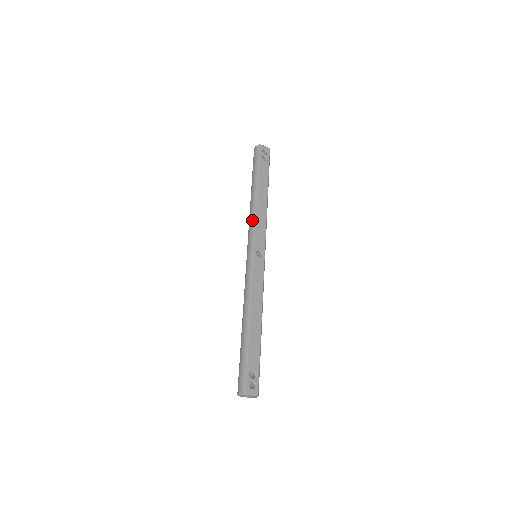
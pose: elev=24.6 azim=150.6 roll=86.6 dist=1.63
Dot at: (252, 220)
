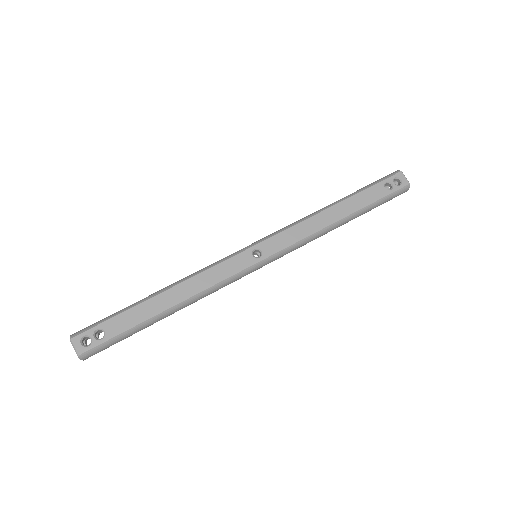
Dot at: (294, 222)
